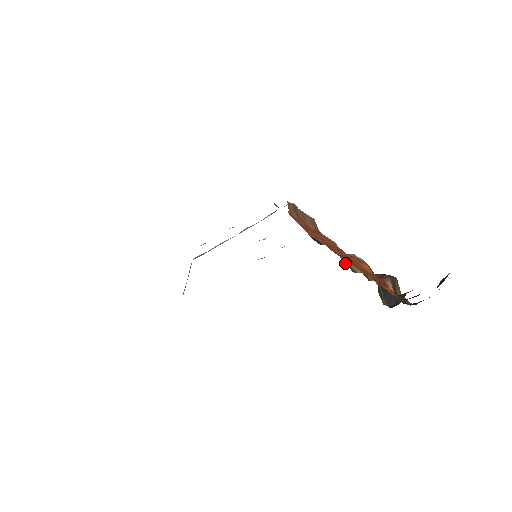
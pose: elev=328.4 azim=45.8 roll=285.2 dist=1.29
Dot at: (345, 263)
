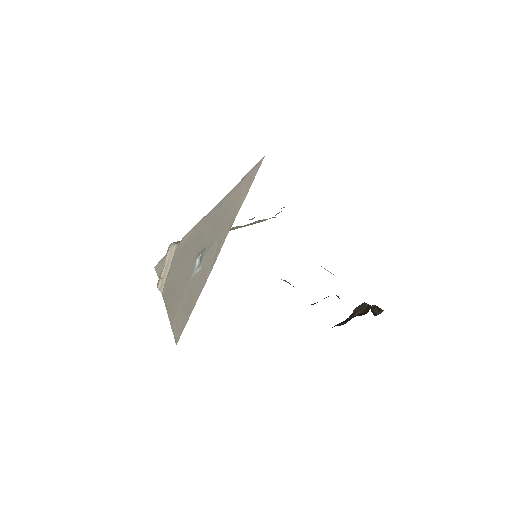
Dot at: occluded
